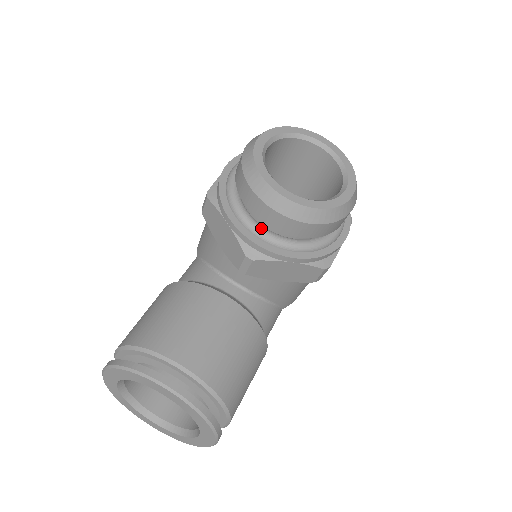
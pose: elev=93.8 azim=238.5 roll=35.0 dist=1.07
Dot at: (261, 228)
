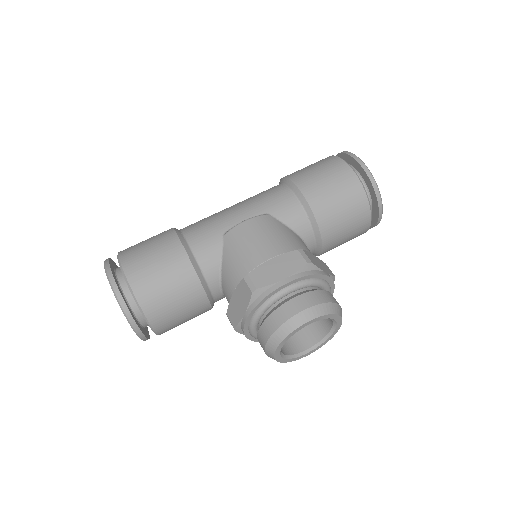
Dot at: (255, 331)
